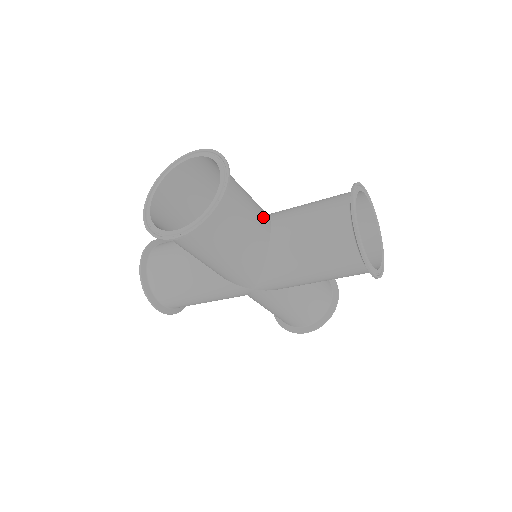
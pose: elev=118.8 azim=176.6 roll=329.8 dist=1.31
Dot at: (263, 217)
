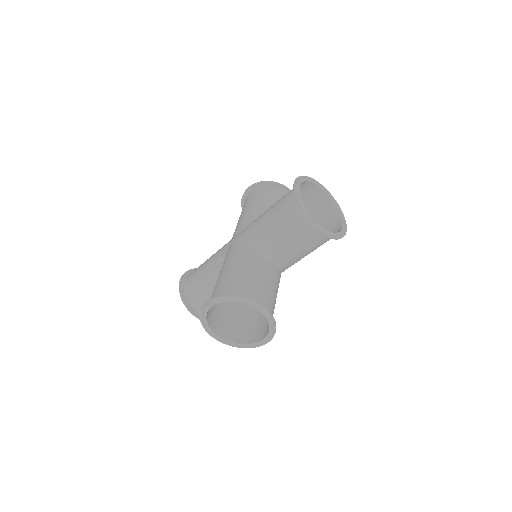
Dot at: (265, 266)
